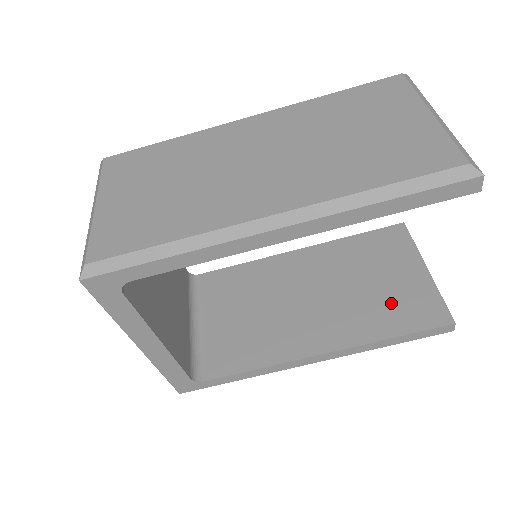
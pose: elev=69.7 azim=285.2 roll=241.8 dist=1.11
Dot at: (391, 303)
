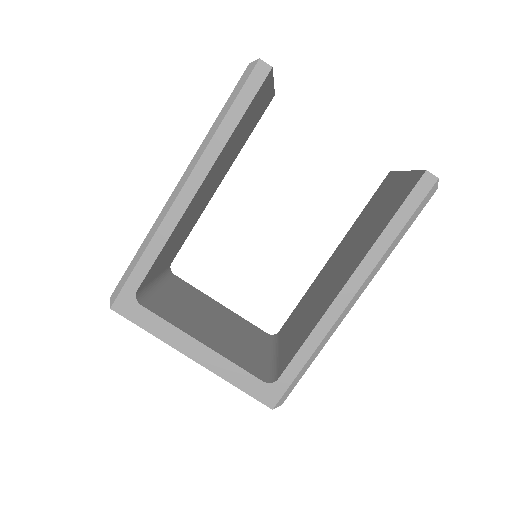
Dot at: (385, 211)
